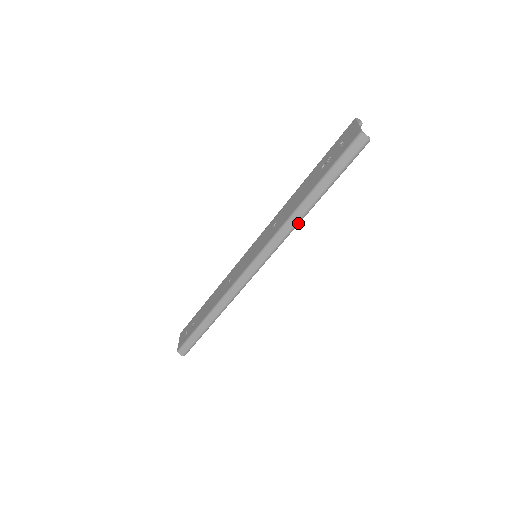
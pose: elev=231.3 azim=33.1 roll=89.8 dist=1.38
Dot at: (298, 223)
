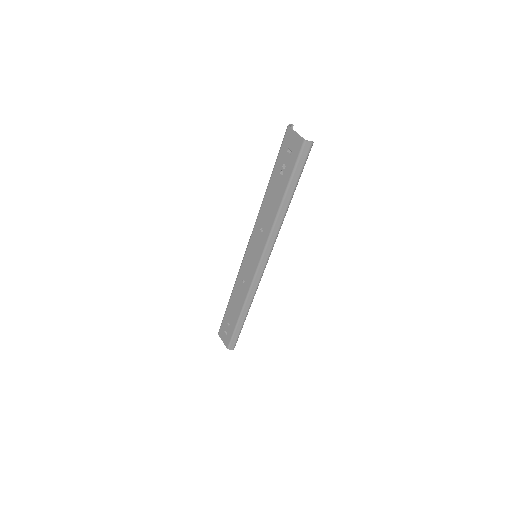
Dot at: occluded
